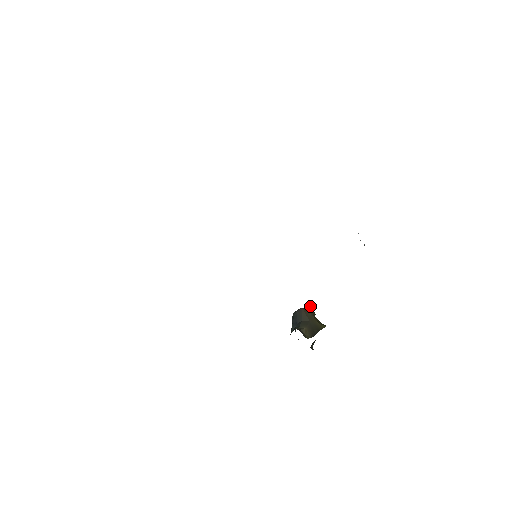
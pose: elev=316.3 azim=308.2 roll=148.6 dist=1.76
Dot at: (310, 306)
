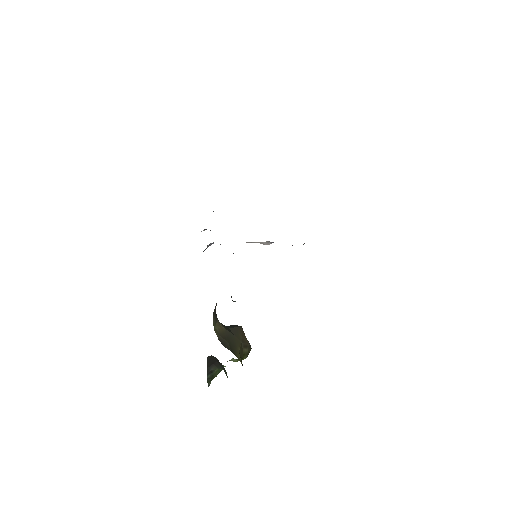
Dot at: occluded
